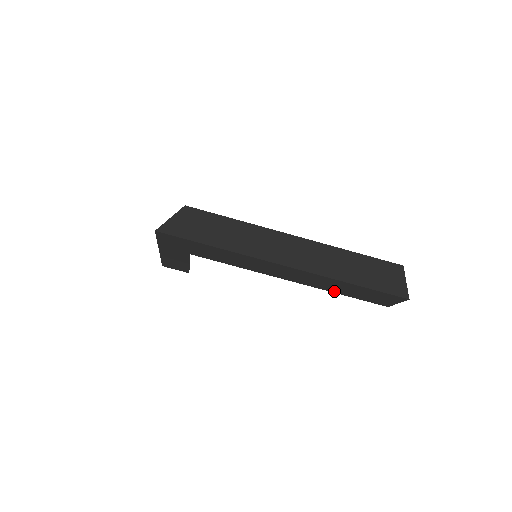
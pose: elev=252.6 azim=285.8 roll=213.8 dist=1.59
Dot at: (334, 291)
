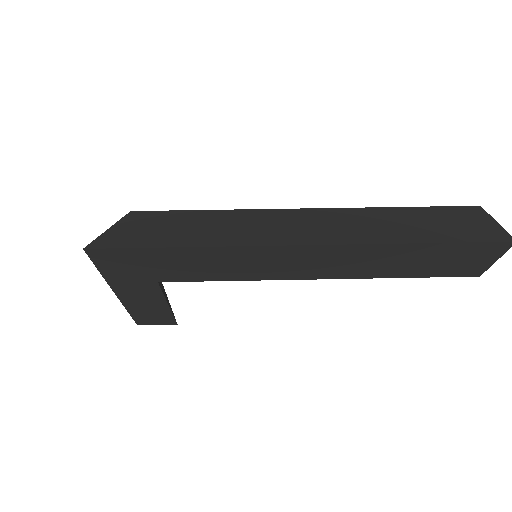
Dot at: (390, 274)
